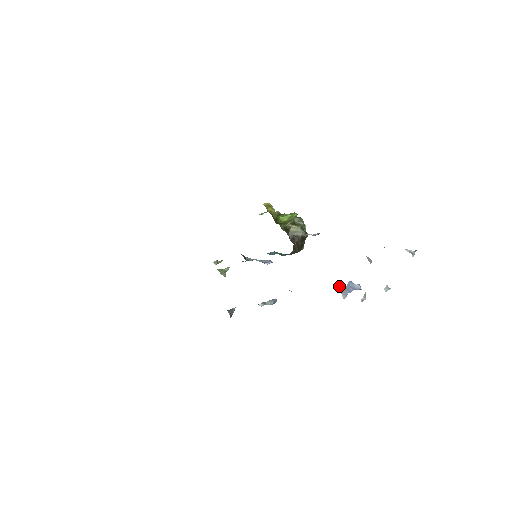
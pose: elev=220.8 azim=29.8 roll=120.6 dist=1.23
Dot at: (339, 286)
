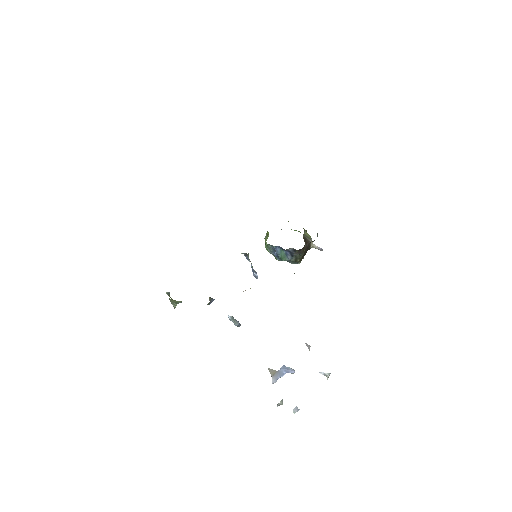
Dot at: (271, 369)
